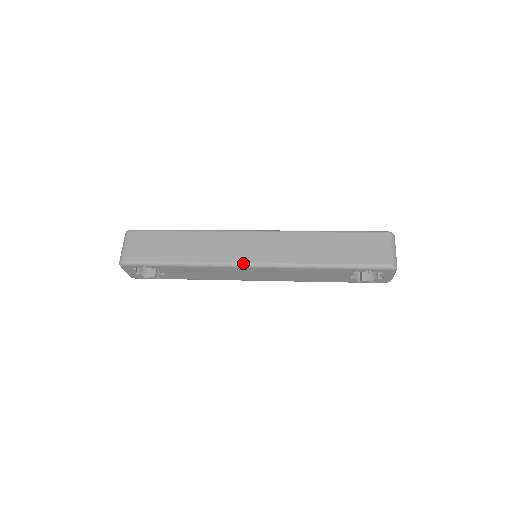
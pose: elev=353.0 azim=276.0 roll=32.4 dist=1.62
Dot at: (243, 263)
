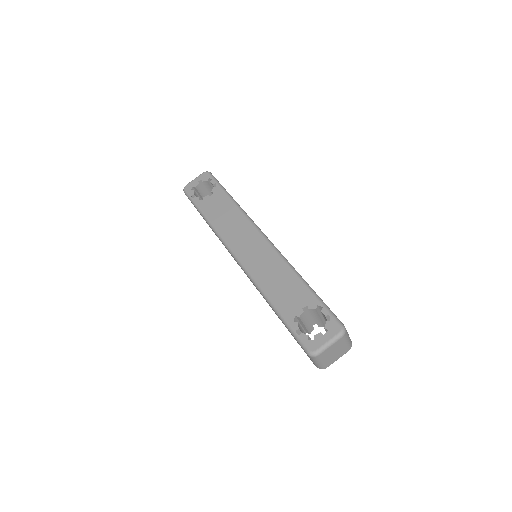
Dot at: occluded
